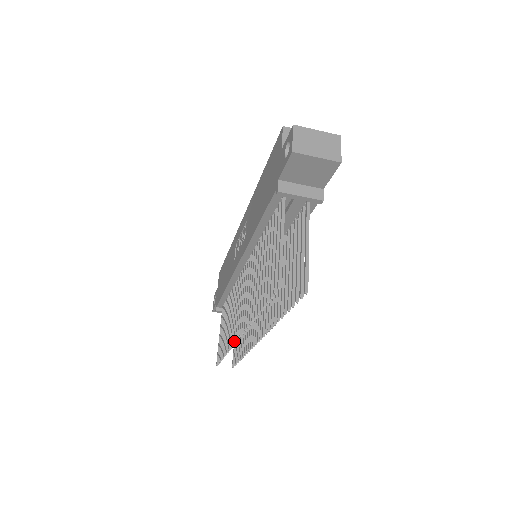
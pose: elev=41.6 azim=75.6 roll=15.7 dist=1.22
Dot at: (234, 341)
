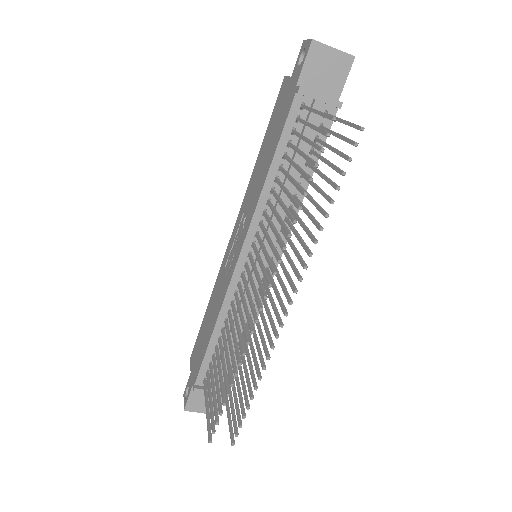
Dot at: (251, 329)
